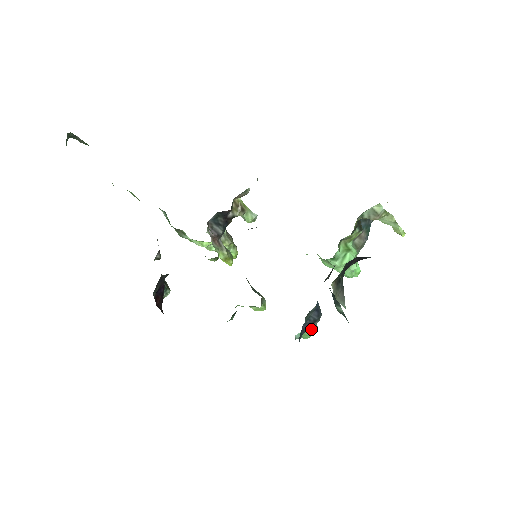
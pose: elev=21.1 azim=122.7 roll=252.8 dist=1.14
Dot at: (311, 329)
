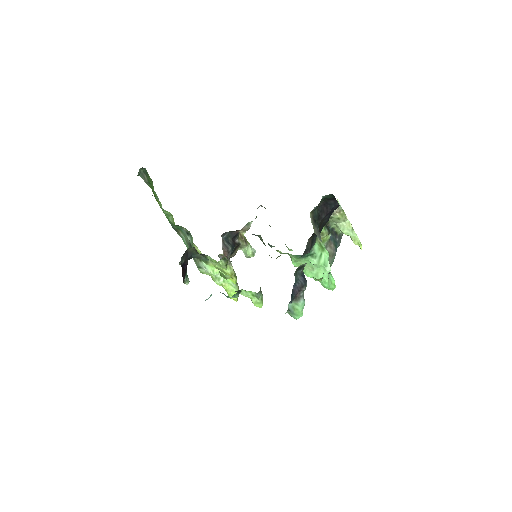
Dot at: (300, 300)
